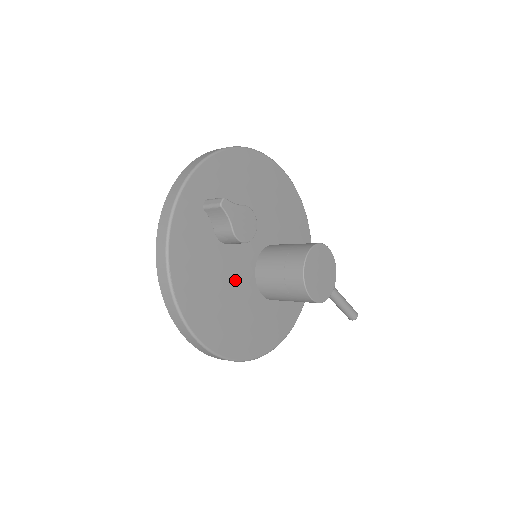
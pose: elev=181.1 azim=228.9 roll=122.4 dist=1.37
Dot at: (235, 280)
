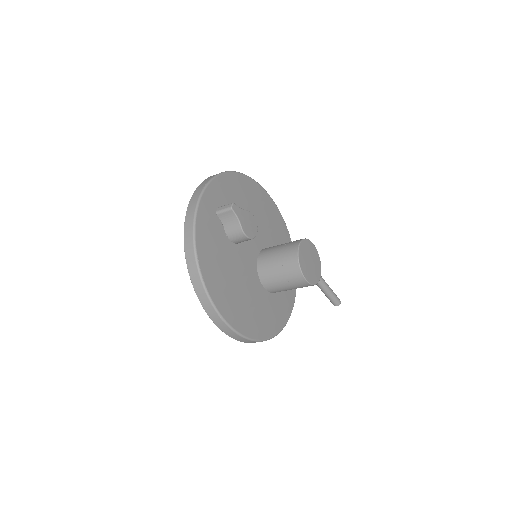
Dot at: (244, 273)
